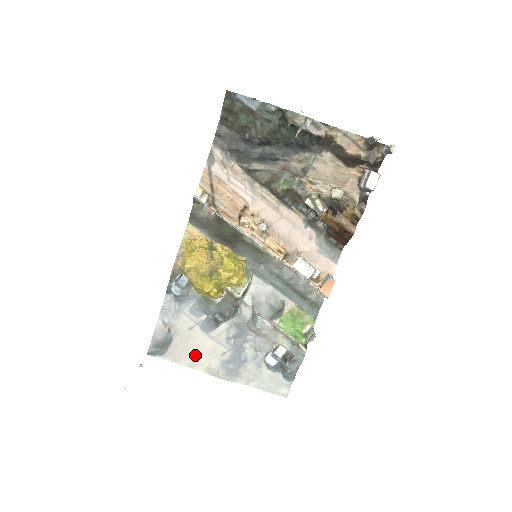
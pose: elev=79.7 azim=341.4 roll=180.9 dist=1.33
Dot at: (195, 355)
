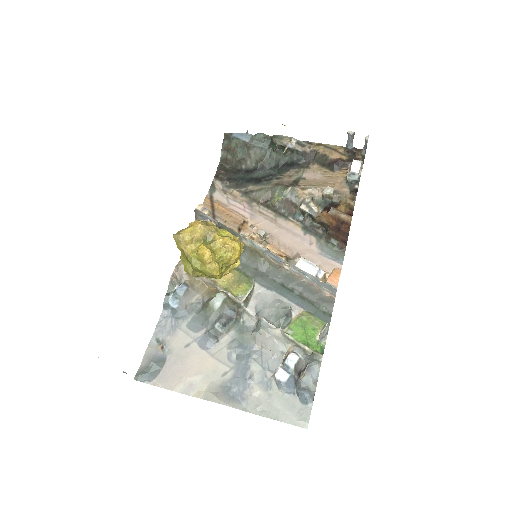
Dot at: (191, 378)
